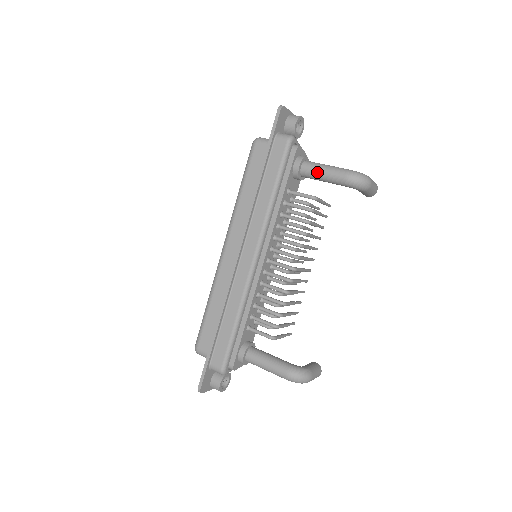
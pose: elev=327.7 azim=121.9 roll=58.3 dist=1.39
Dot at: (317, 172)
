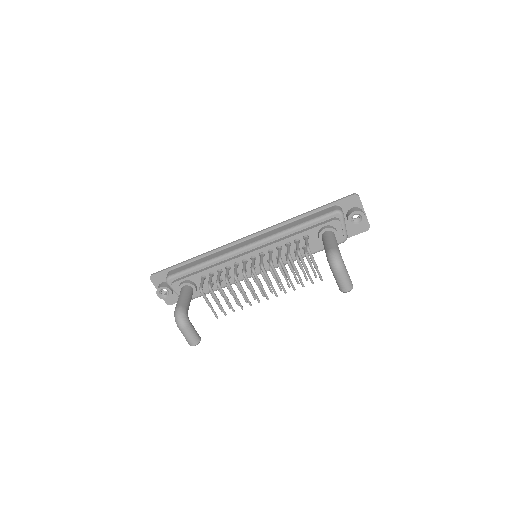
Dot at: (326, 238)
